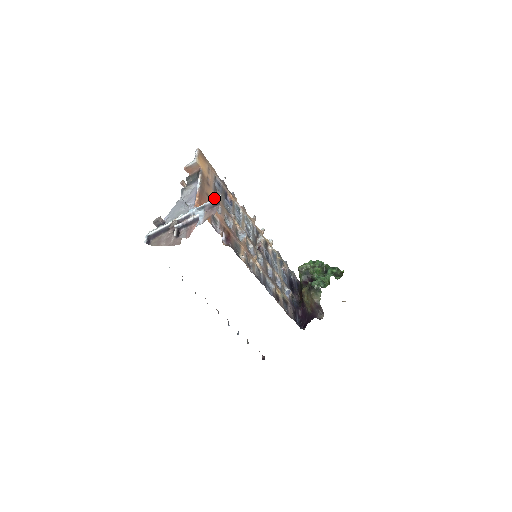
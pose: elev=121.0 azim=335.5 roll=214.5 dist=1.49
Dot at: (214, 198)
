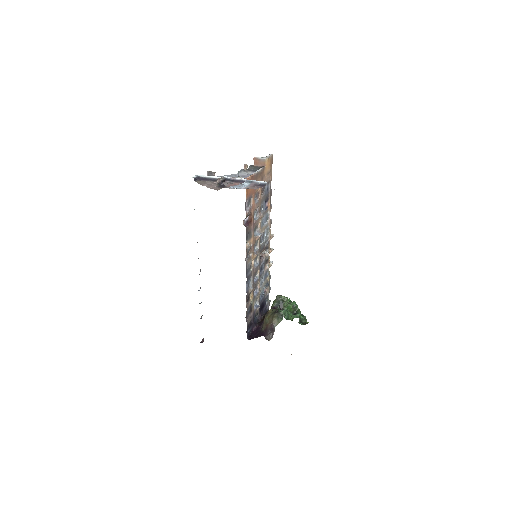
Dot at: (263, 181)
